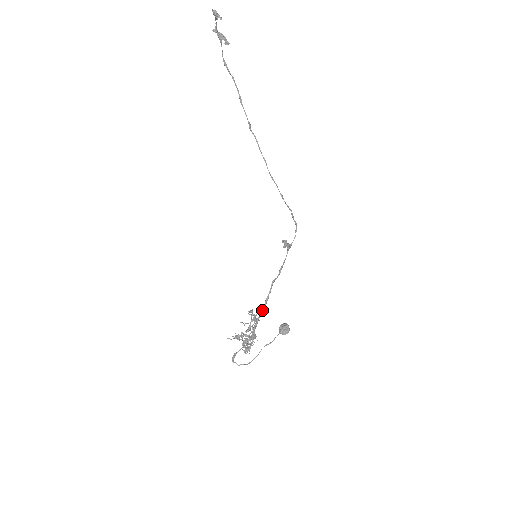
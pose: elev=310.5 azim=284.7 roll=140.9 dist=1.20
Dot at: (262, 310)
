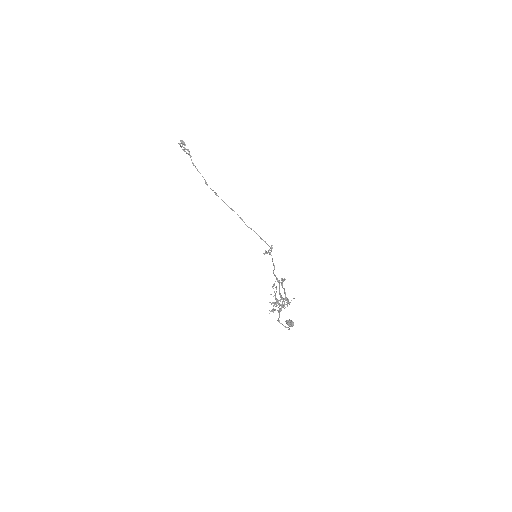
Dot at: (279, 284)
